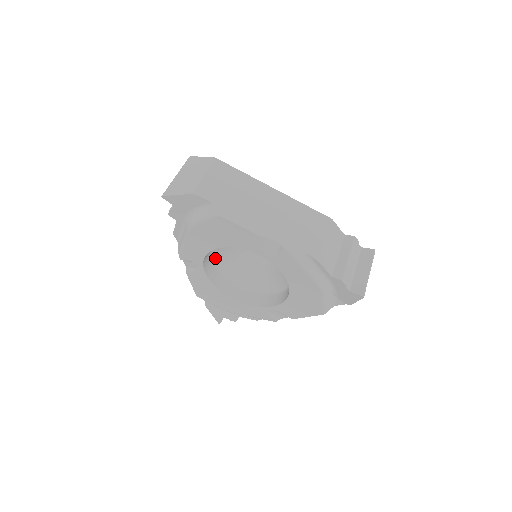
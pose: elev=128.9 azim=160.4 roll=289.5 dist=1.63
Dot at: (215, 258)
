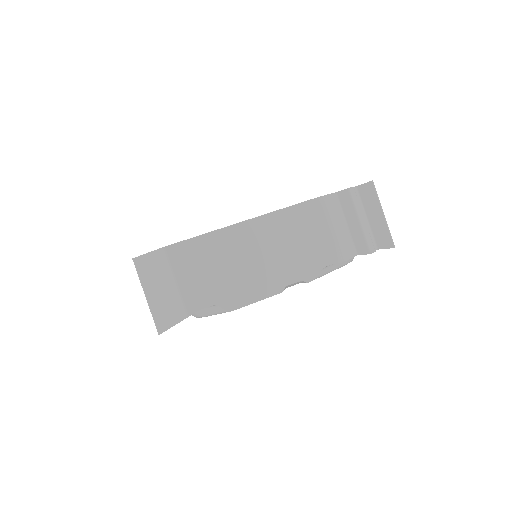
Dot at: occluded
